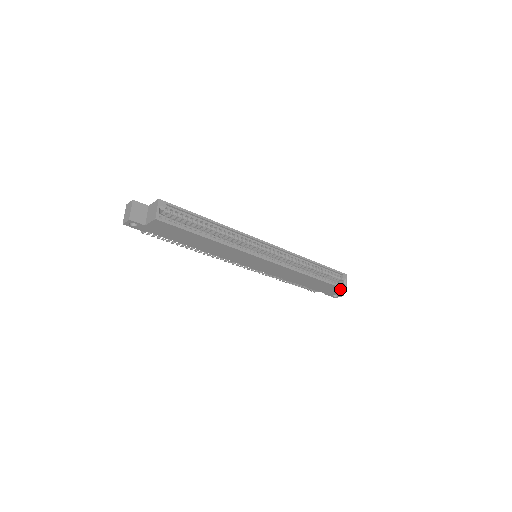
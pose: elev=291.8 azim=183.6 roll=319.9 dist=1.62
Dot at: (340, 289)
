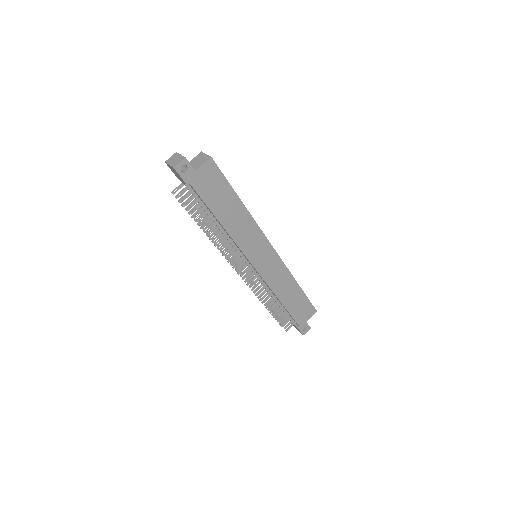
Dot at: (312, 310)
